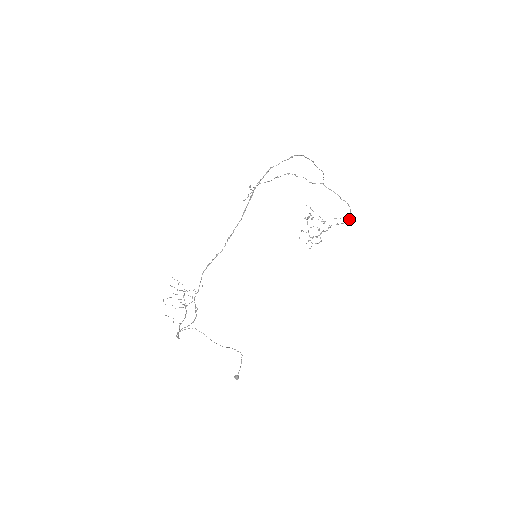
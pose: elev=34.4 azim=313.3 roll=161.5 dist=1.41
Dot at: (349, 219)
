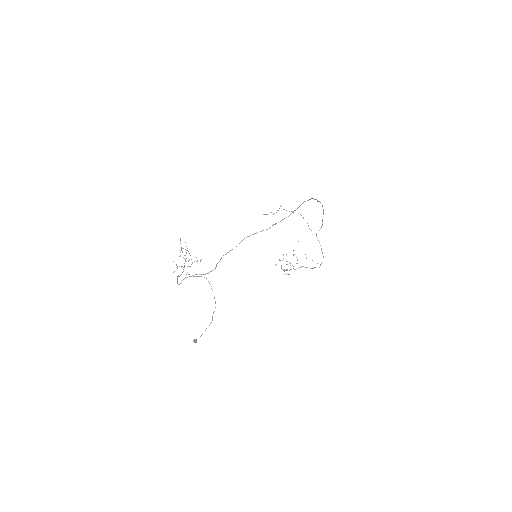
Dot at: occluded
